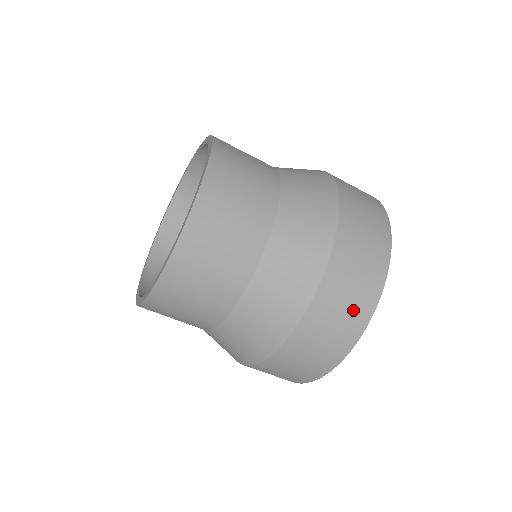
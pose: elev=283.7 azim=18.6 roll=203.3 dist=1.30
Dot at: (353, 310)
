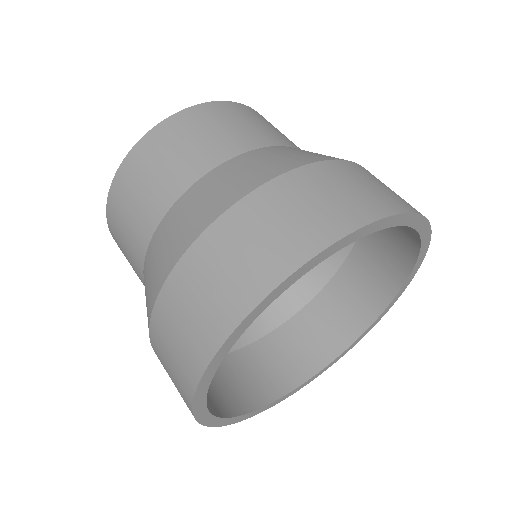
Dot at: (268, 251)
